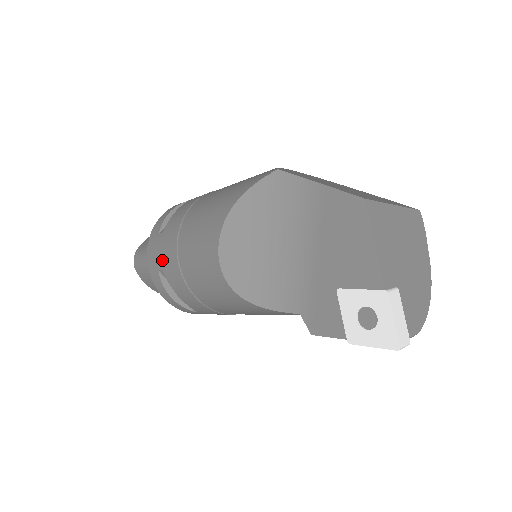
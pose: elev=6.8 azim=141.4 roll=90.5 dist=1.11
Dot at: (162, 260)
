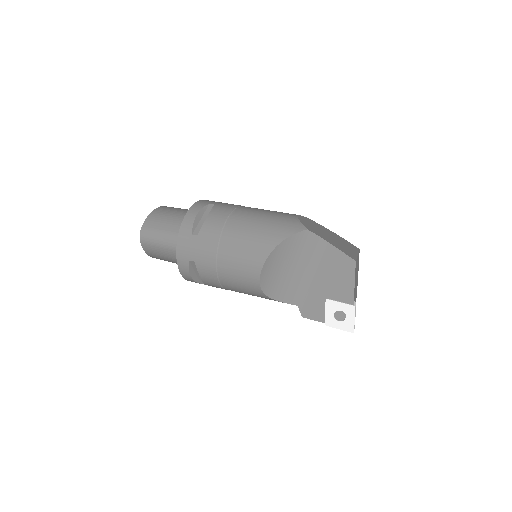
Dot at: (197, 256)
